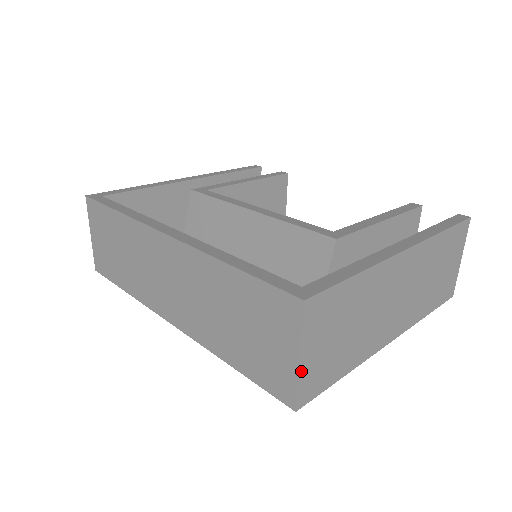
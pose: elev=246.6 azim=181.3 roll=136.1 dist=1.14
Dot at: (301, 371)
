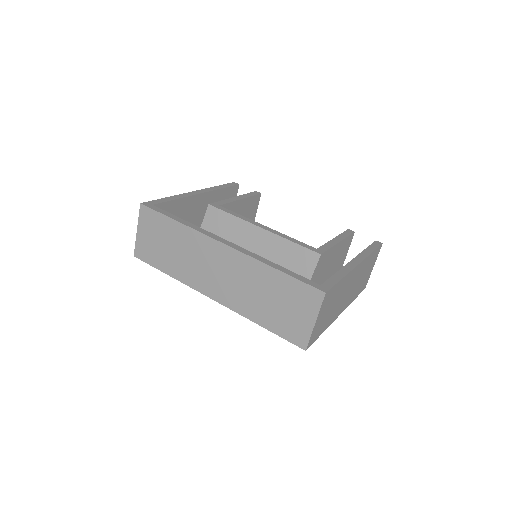
Dot at: (314, 329)
